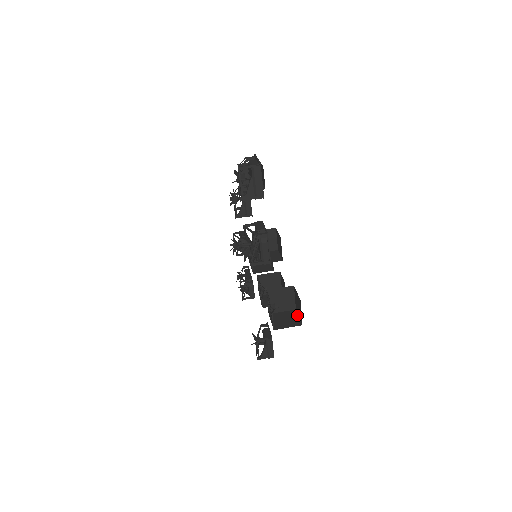
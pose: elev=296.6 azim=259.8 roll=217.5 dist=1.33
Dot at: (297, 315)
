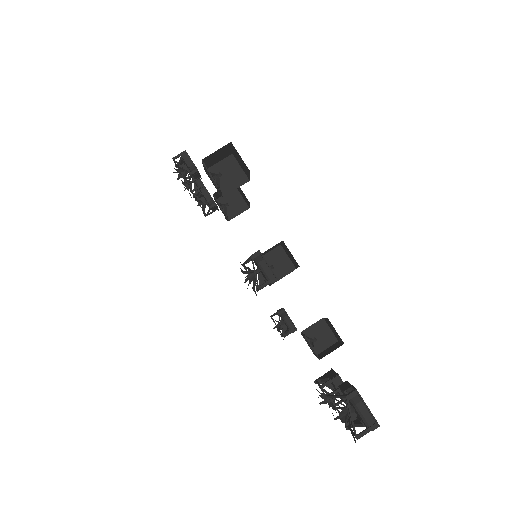
Dot at: (328, 327)
